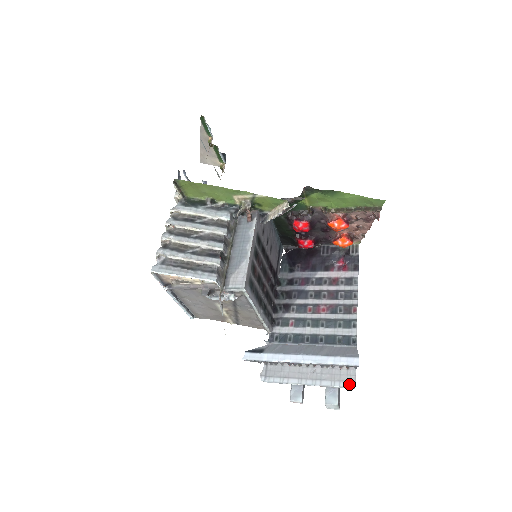
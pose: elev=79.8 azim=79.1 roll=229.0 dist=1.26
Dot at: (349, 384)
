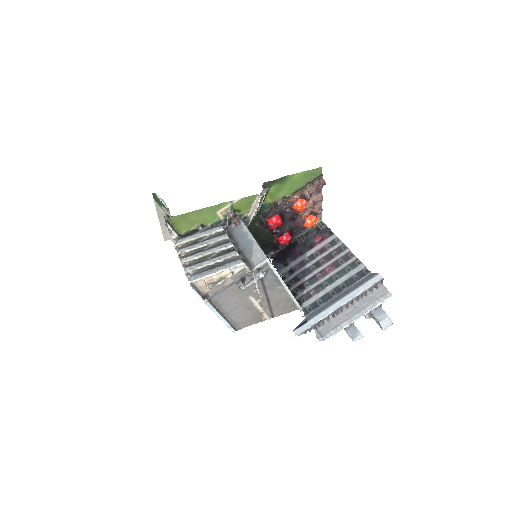
Dot at: (386, 296)
